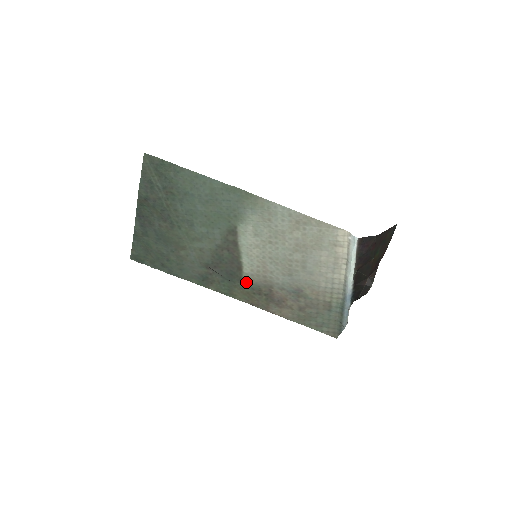
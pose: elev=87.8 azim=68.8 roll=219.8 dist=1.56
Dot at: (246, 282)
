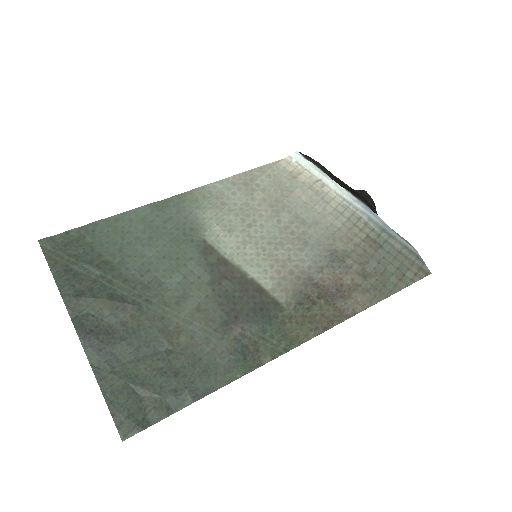
Dot at: (285, 302)
